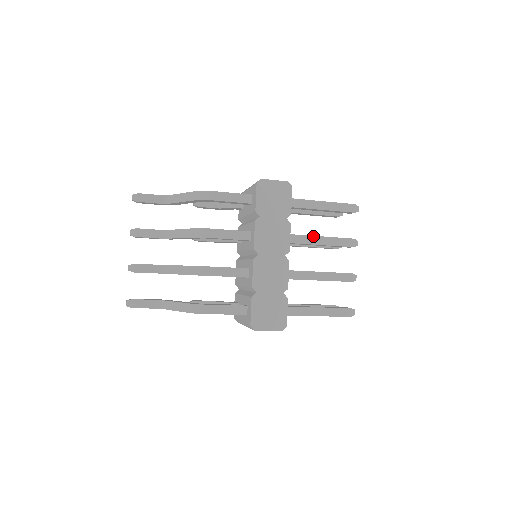
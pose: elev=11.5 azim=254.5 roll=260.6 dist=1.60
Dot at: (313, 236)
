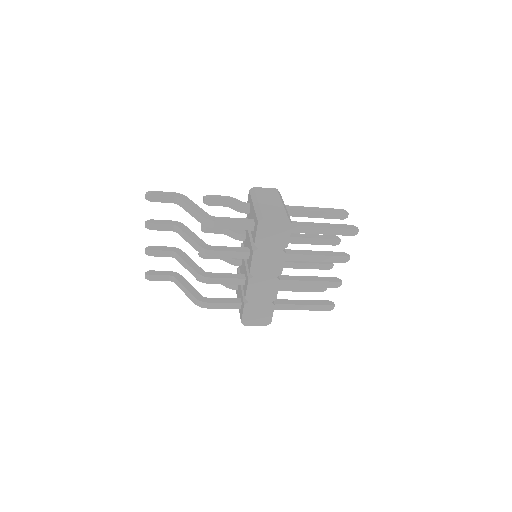
Dot at: (308, 255)
